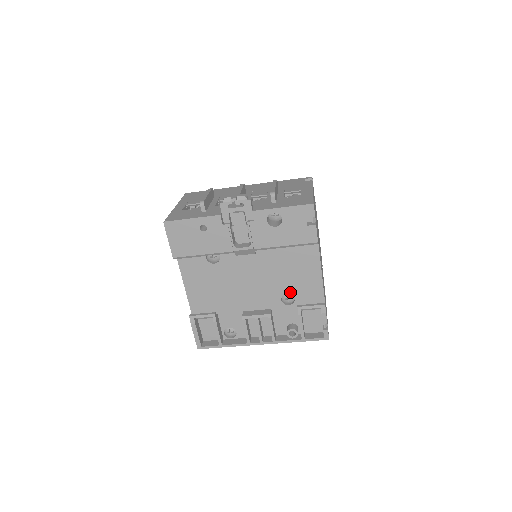
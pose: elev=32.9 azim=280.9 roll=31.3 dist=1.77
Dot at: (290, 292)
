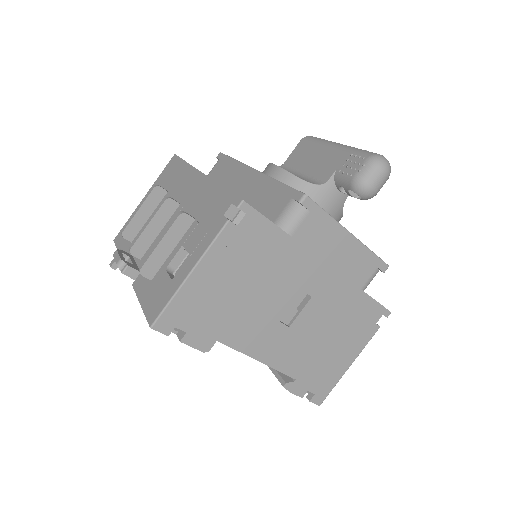
Dot at: occluded
